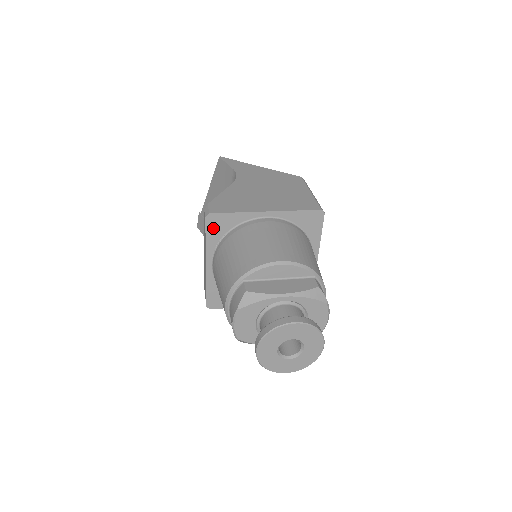
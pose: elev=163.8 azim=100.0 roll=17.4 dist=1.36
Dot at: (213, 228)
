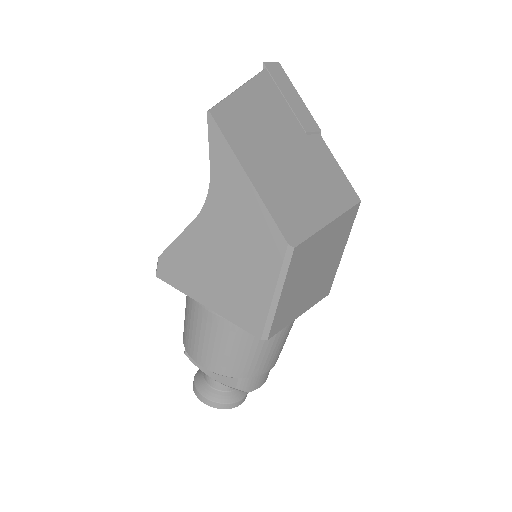
Dot at: occluded
